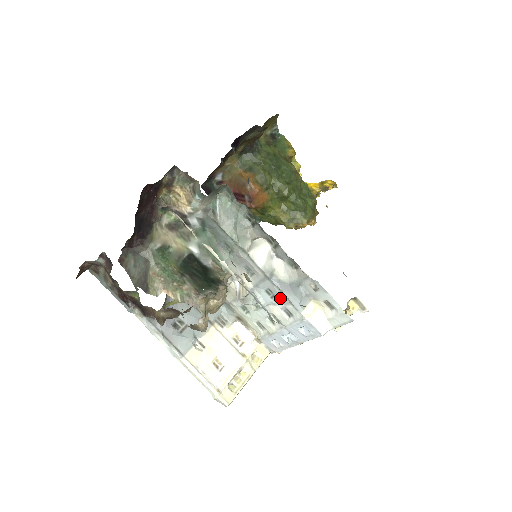
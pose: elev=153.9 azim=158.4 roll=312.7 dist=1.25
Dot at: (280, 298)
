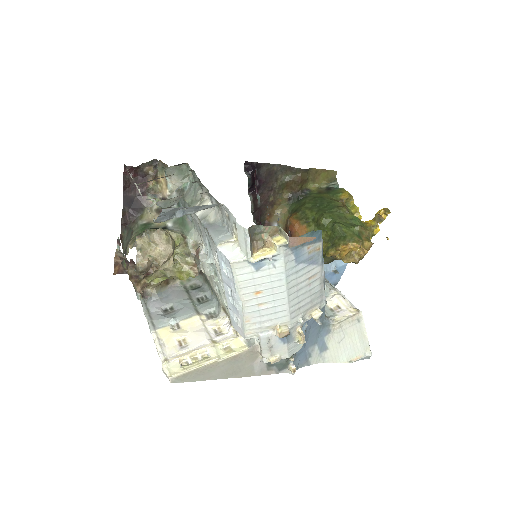
Dot at: (210, 241)
